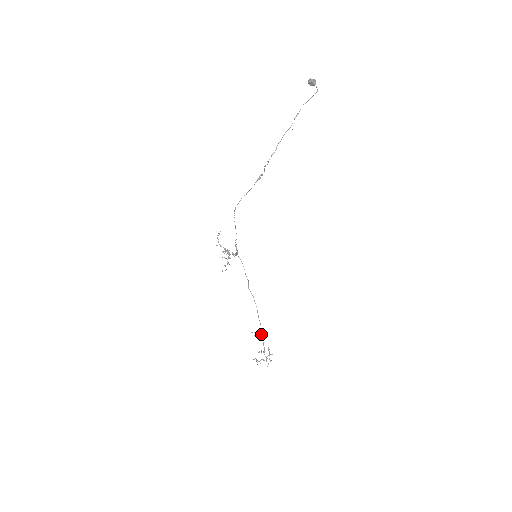
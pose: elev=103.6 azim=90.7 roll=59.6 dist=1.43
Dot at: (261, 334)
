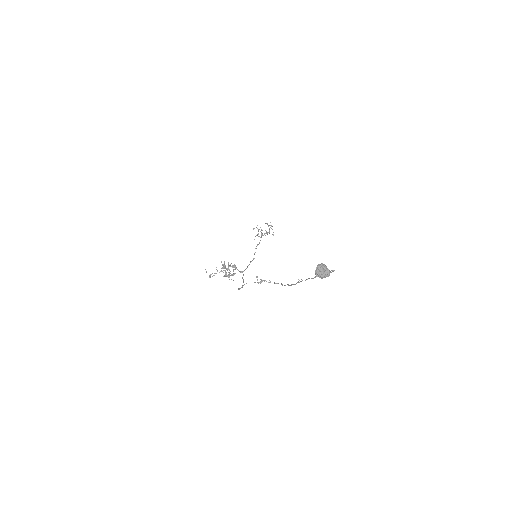
Dot at: (258, 229)
